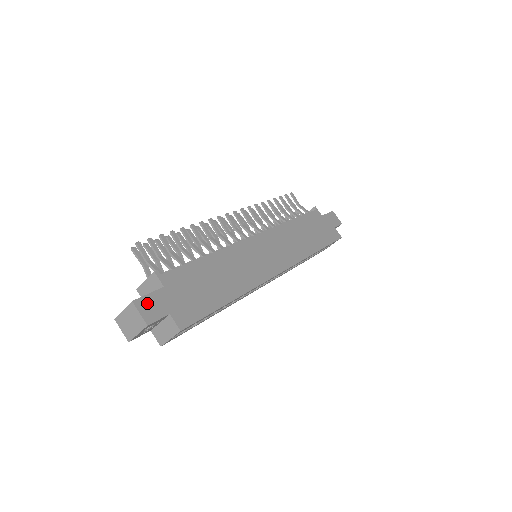
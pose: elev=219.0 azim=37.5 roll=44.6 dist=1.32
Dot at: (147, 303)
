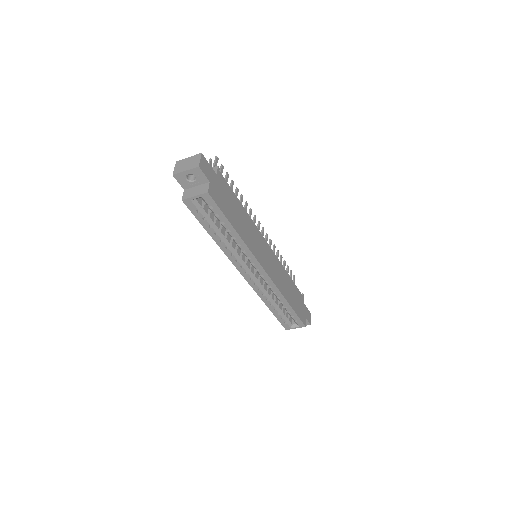
Dot at: (206, 164)
